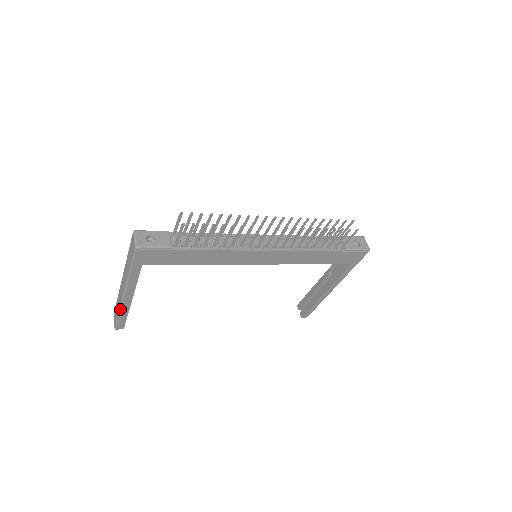
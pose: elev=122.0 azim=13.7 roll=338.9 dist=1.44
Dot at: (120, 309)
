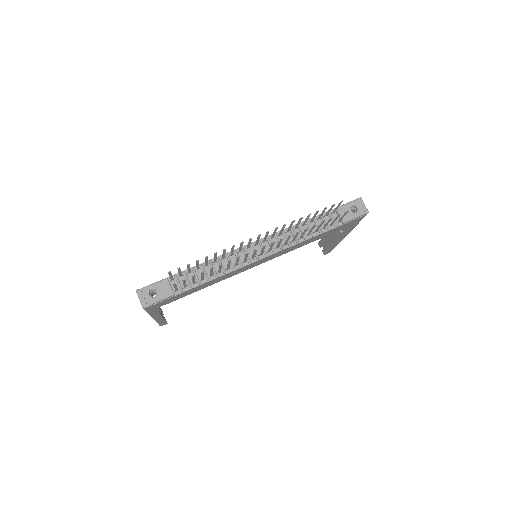
Dot at: occluded
